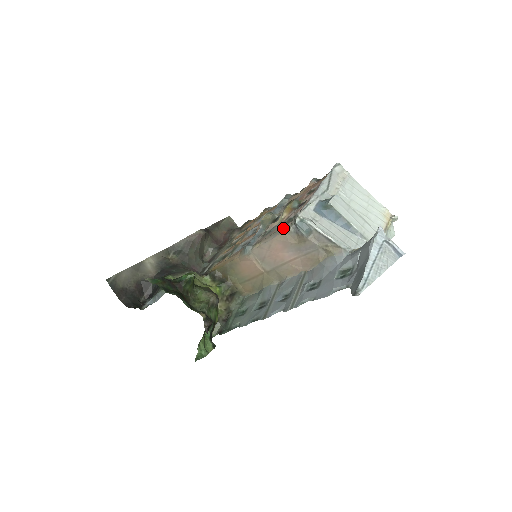
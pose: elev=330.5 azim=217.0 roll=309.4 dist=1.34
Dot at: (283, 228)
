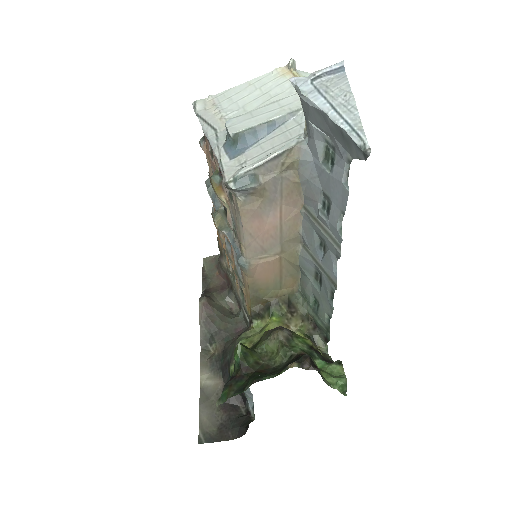
Dot at: (235, 208)
